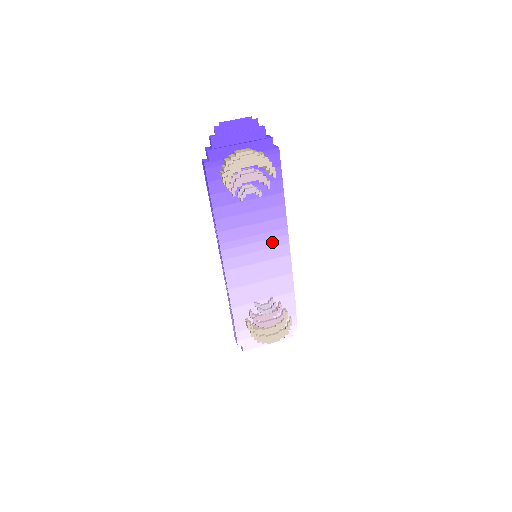
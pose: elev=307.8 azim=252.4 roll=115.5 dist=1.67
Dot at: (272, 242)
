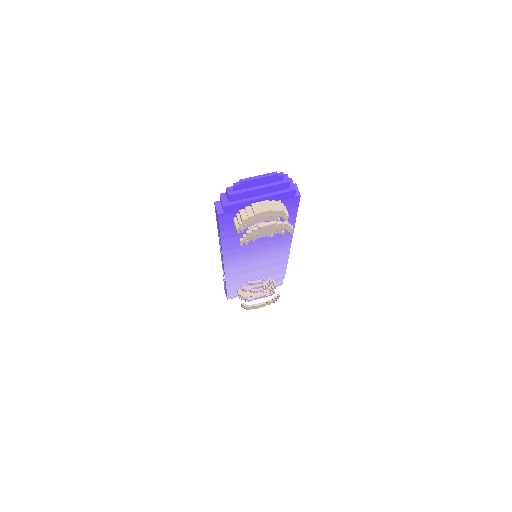
Dot at: (274, 250)
